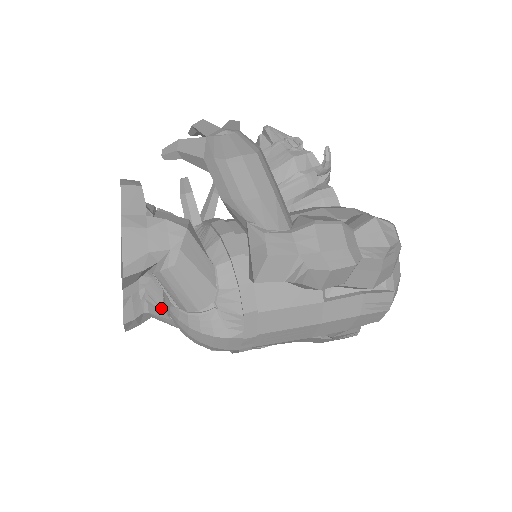
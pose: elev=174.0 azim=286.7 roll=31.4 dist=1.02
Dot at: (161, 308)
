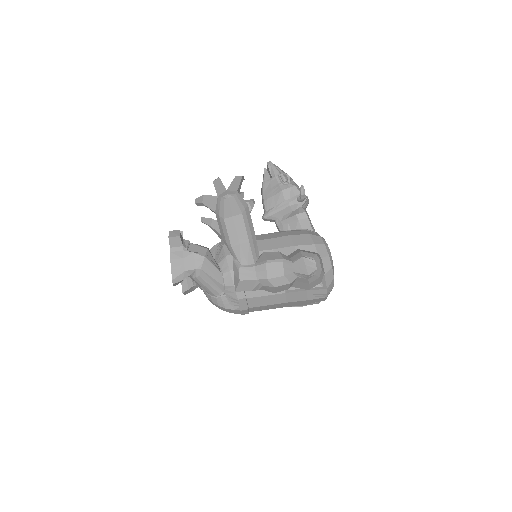
Dot at: occluded
